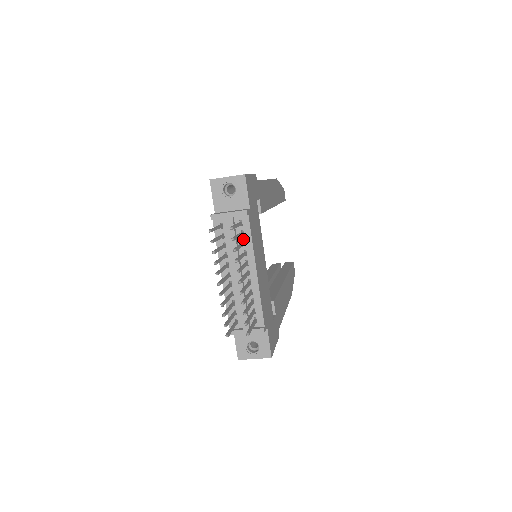
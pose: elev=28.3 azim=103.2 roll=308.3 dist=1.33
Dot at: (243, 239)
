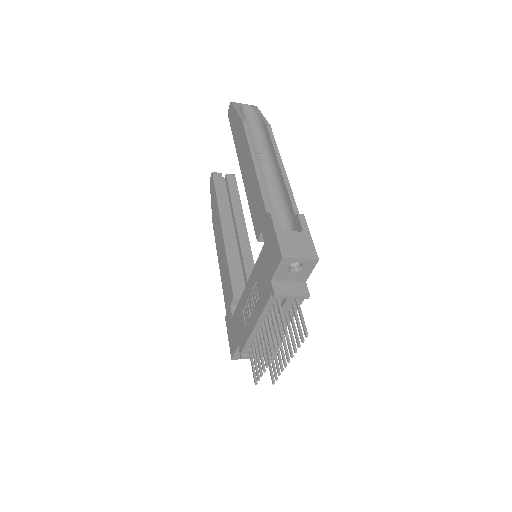
Dot at: (291, 308)
